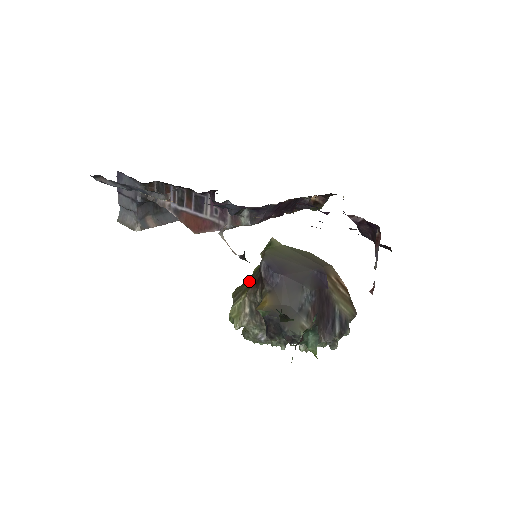
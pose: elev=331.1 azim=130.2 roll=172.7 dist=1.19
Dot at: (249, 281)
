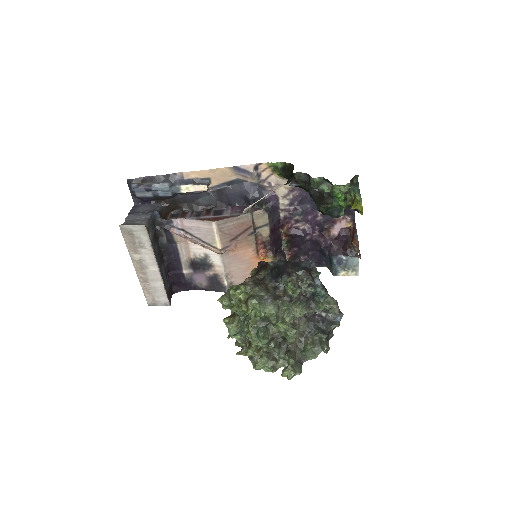
Dot at: occluded
